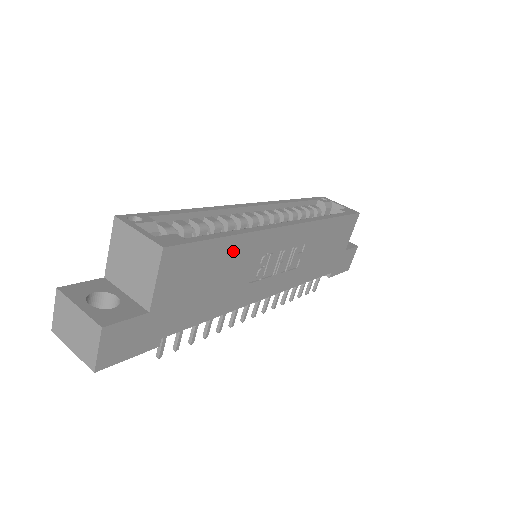
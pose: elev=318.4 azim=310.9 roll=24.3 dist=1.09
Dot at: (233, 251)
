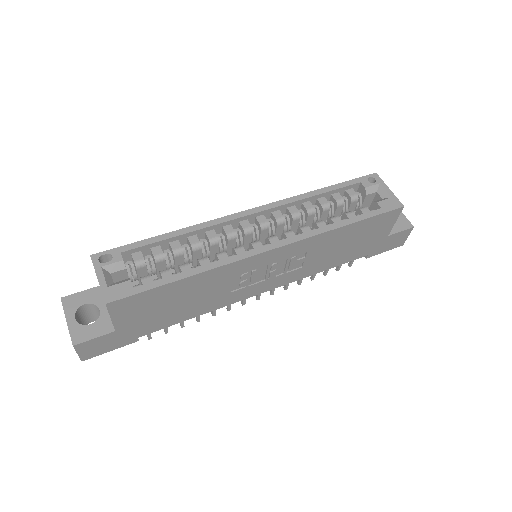
Dot at: (194, 284)
